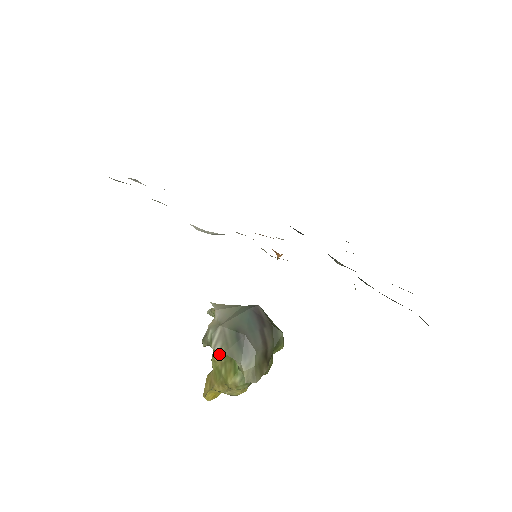
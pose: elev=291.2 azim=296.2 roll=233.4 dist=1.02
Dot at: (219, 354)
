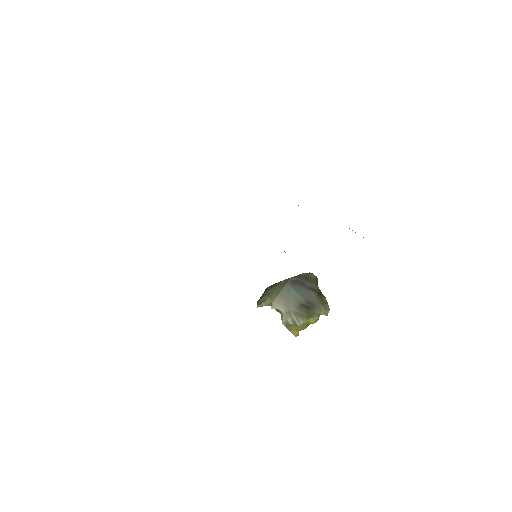
Dot at: occluded
